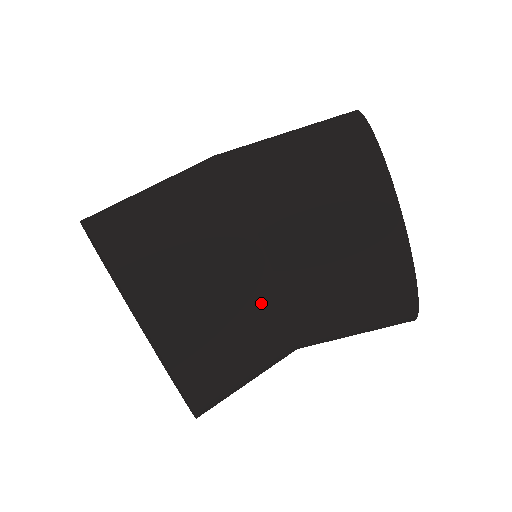
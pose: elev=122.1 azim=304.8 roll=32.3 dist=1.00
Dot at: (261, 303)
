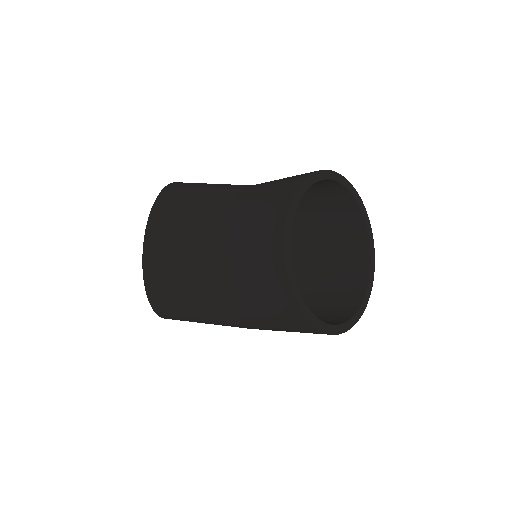
Dot at: (209, 223)
